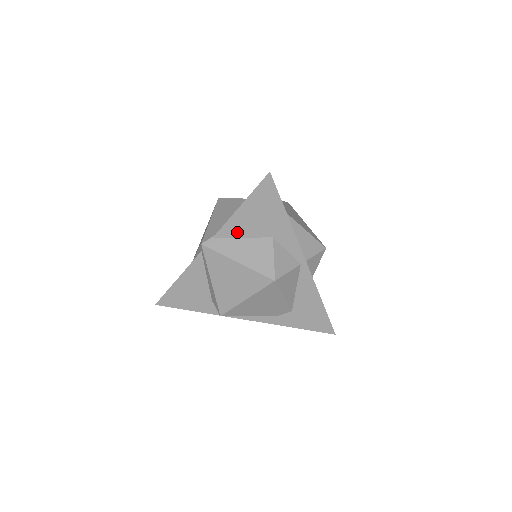
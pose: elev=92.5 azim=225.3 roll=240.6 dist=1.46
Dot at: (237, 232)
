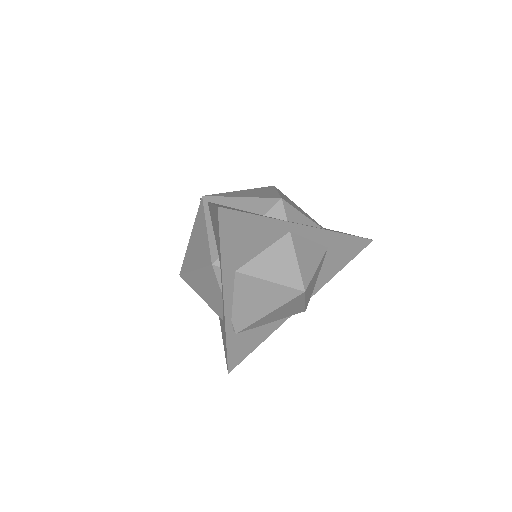
Dot at: occluded
